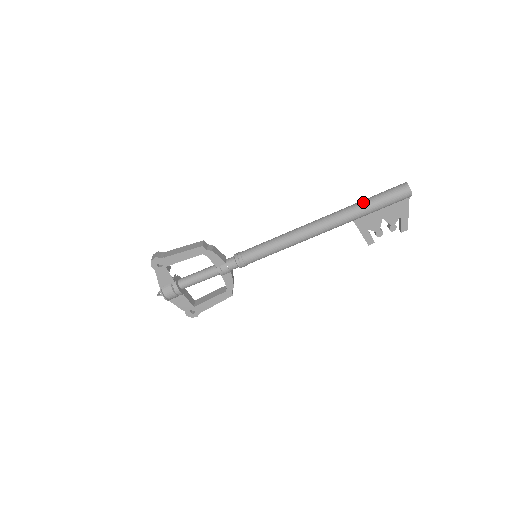
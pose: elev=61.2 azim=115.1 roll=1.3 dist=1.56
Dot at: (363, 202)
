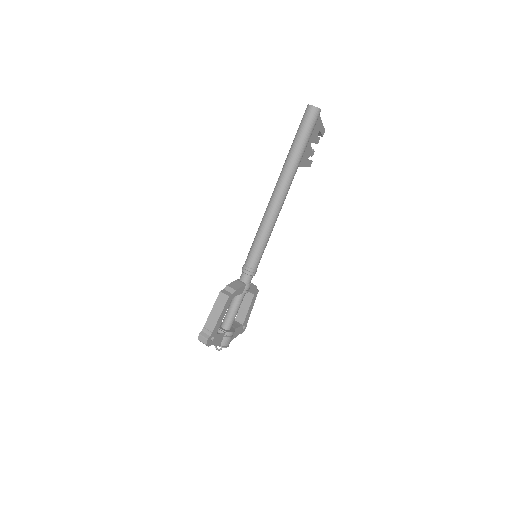
Dot at: (296, 149)
